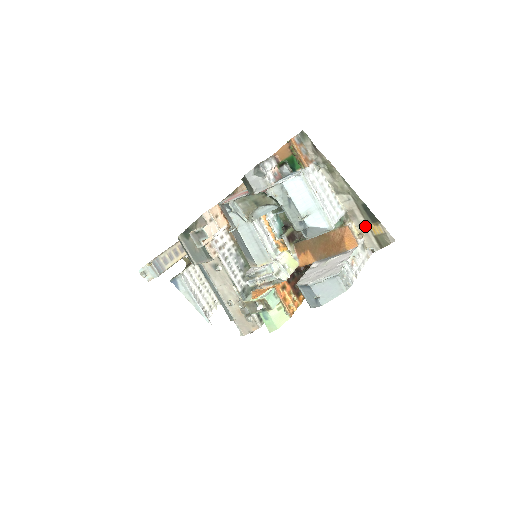
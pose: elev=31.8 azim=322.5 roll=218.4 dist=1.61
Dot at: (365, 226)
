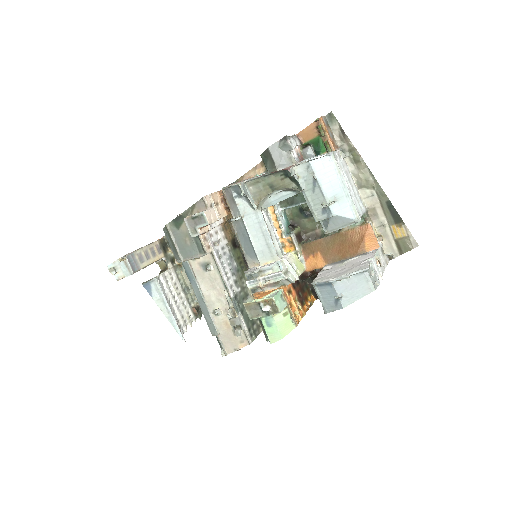
Dot at: (386, 227)
